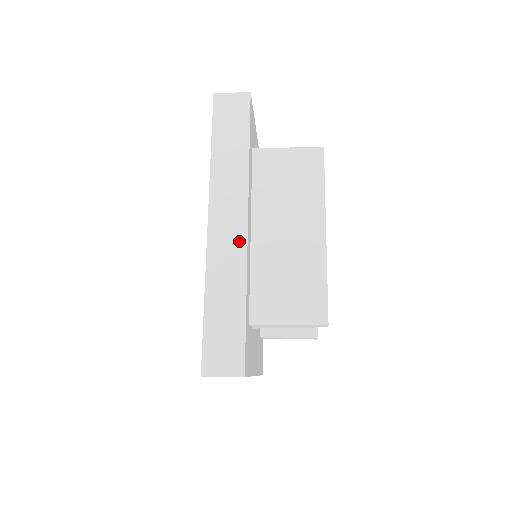
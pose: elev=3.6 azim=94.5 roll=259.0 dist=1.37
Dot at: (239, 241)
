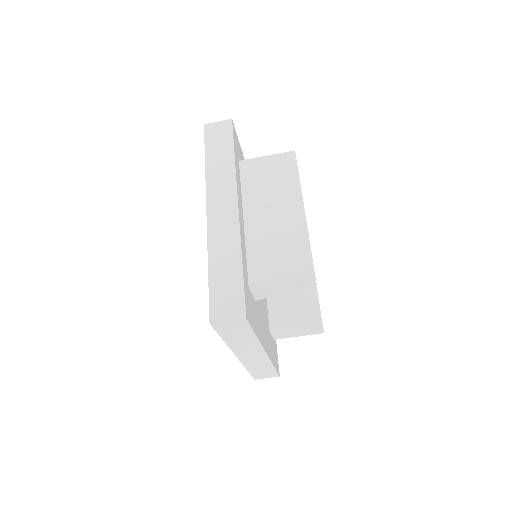
Dot at: (232, 219)
